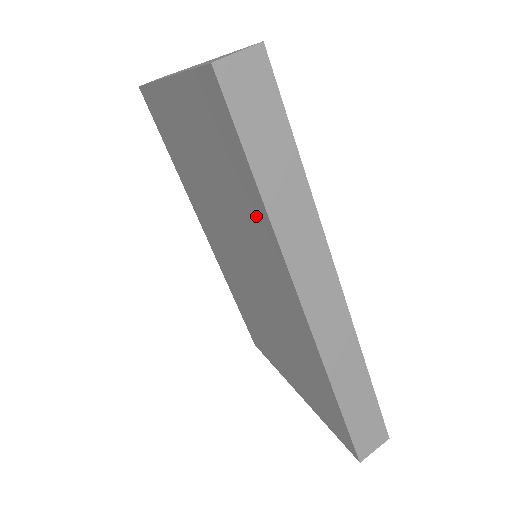
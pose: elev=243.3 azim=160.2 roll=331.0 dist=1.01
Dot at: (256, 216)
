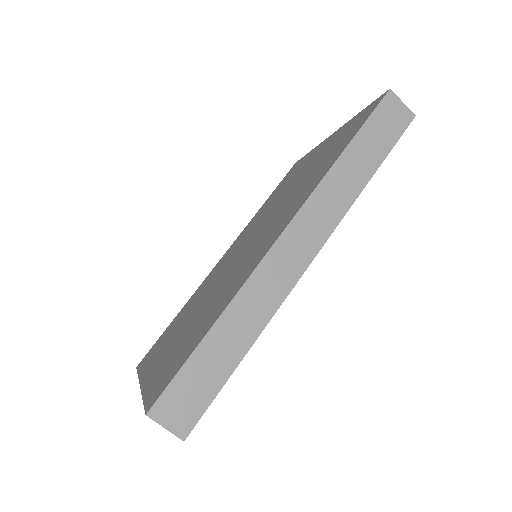
Dot at: (318, 177)
